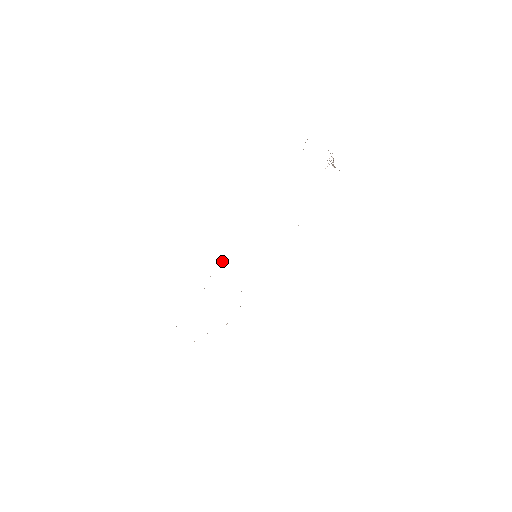
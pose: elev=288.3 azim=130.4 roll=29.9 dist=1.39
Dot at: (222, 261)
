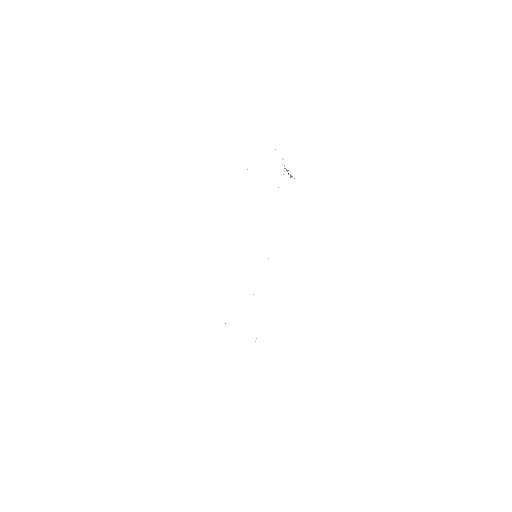
Dot at: occluded
